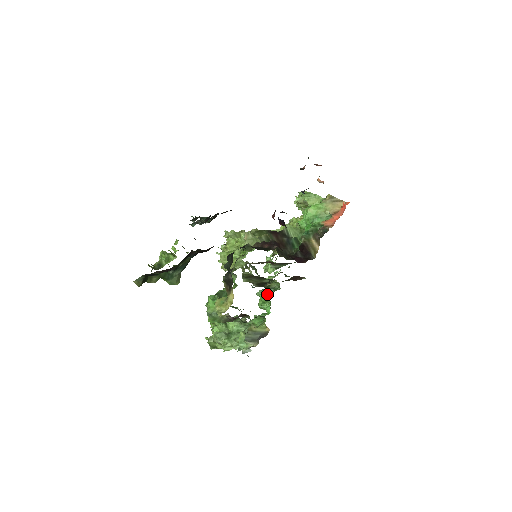
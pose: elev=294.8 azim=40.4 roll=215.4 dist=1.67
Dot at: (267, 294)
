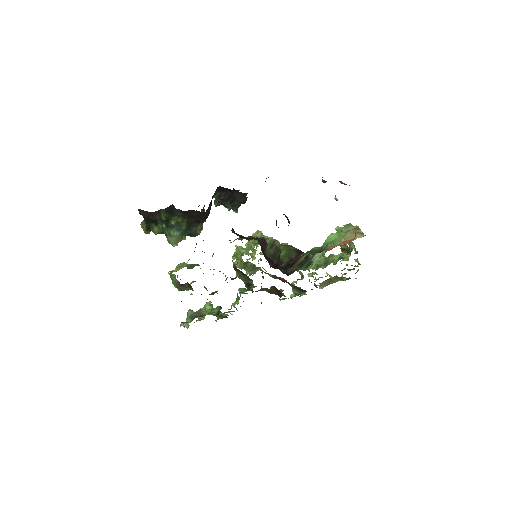
Dot at: (241, 292)
